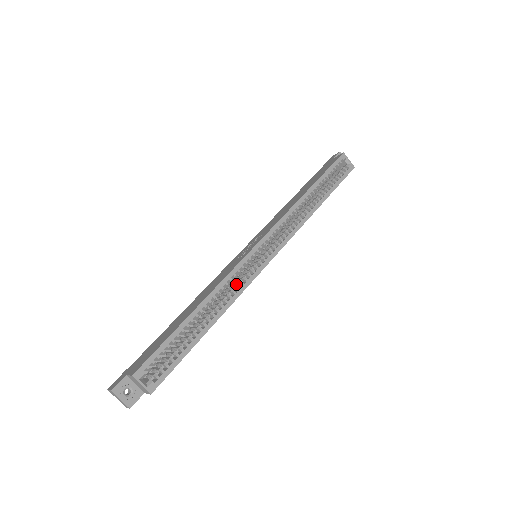
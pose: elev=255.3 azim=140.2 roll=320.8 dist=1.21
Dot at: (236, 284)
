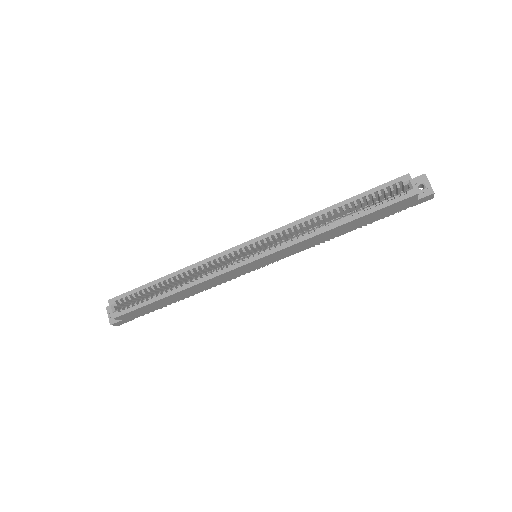
Dot at: (214, 270)
